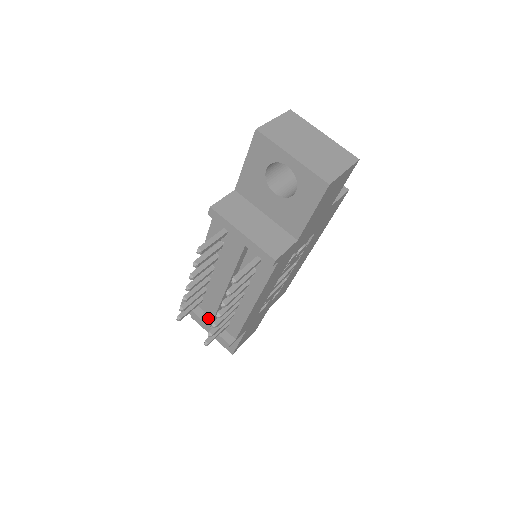
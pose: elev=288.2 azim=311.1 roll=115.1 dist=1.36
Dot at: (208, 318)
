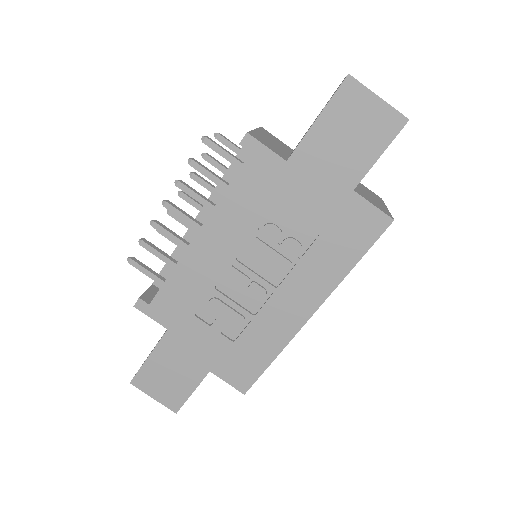
Dot at: occluded
